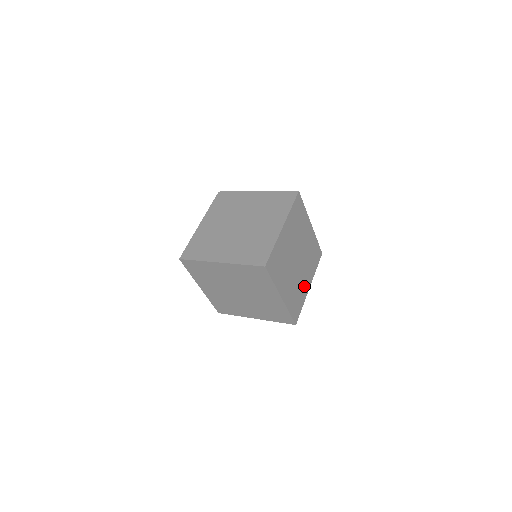
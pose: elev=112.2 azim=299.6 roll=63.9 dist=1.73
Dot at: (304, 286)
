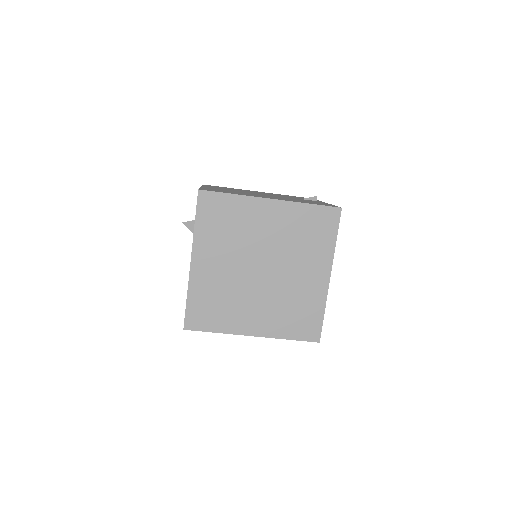
Dot at: occluded
